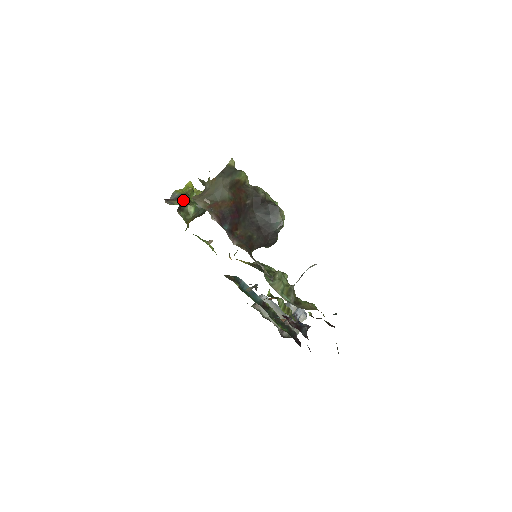
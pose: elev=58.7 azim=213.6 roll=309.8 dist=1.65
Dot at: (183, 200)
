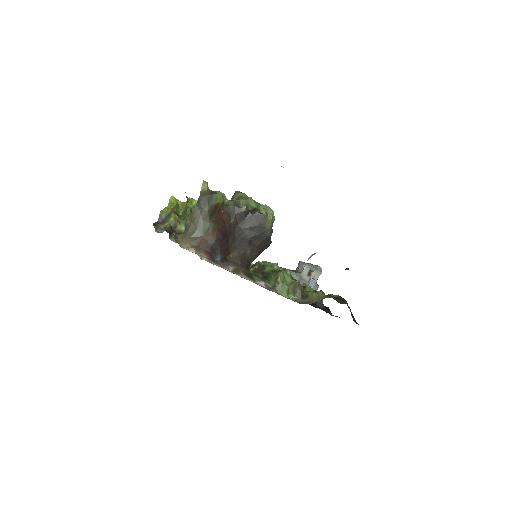
Dot at: (171, 226)
